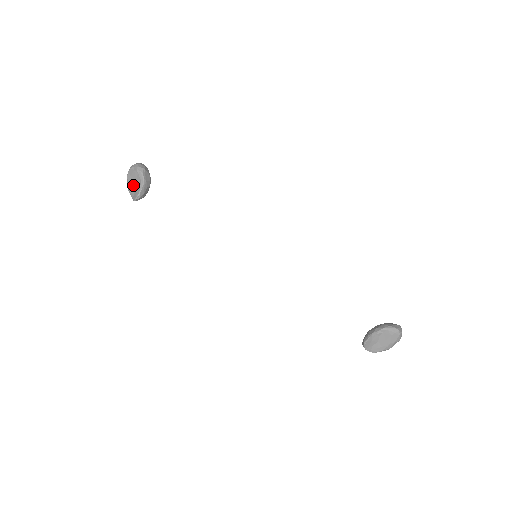
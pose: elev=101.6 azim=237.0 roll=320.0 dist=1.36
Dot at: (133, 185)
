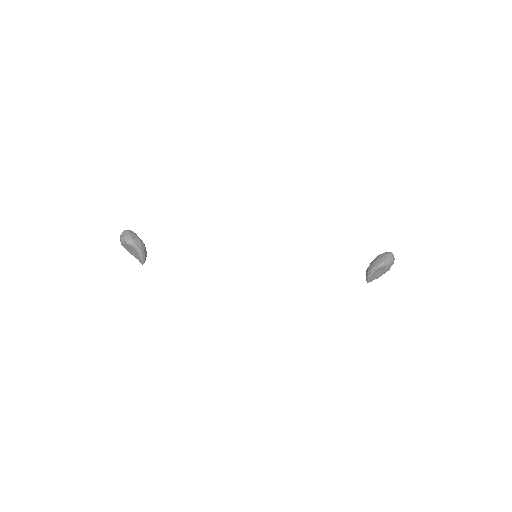
Dot at: (132, 252)
